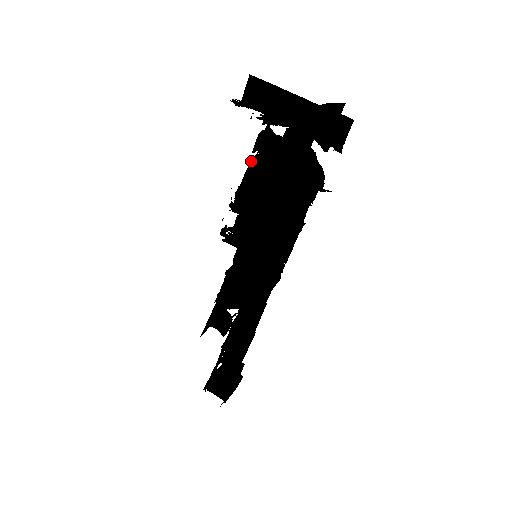
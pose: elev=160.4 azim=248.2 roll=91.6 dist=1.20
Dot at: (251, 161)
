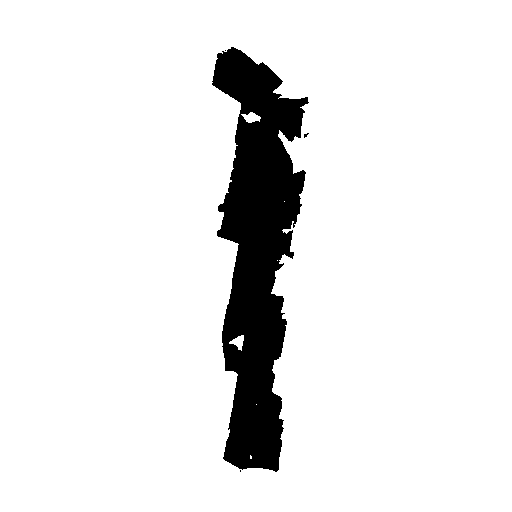
Dot at: (238, 147)
